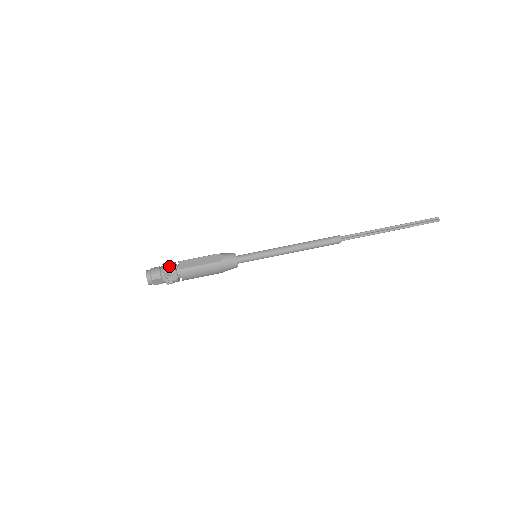
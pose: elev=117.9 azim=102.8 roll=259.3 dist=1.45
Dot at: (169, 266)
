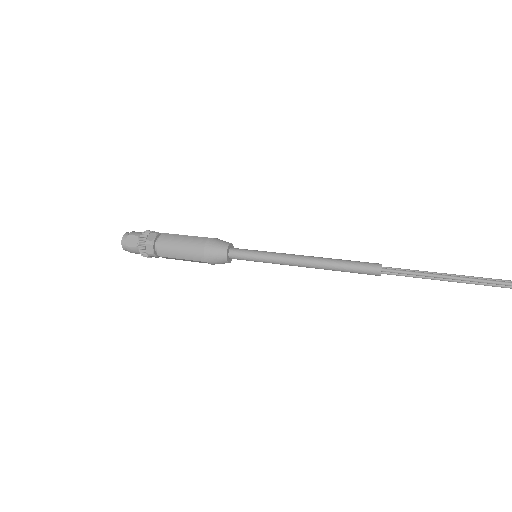
Dot at: occluded
